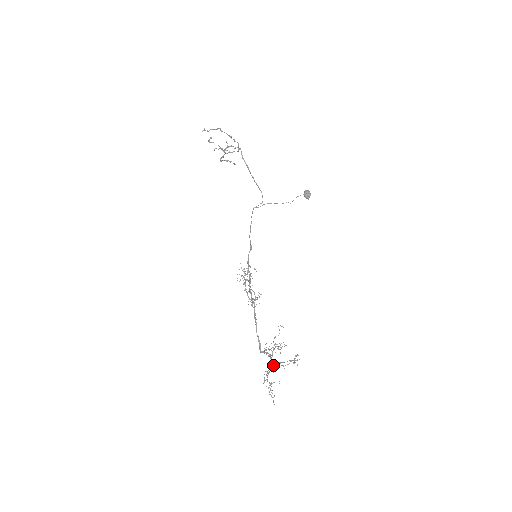
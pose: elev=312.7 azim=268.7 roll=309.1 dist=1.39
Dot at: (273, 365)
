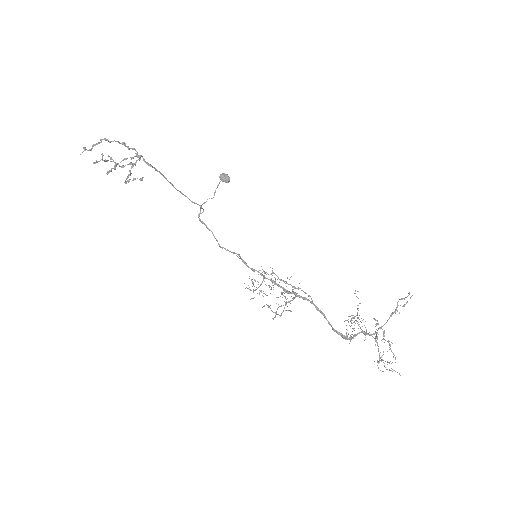
Dot at: (374, 338)
